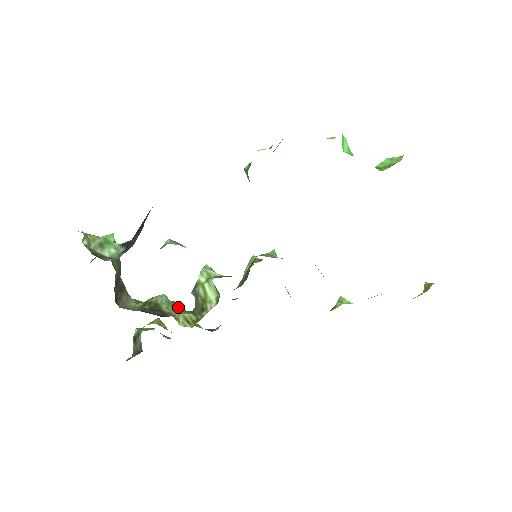
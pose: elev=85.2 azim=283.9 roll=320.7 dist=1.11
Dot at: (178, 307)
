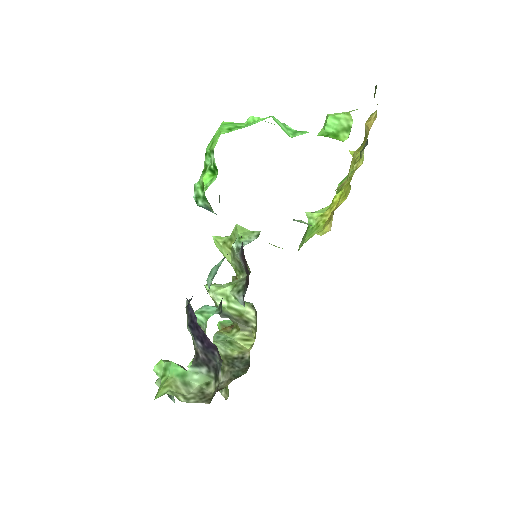
Dot at: (223, 336)
